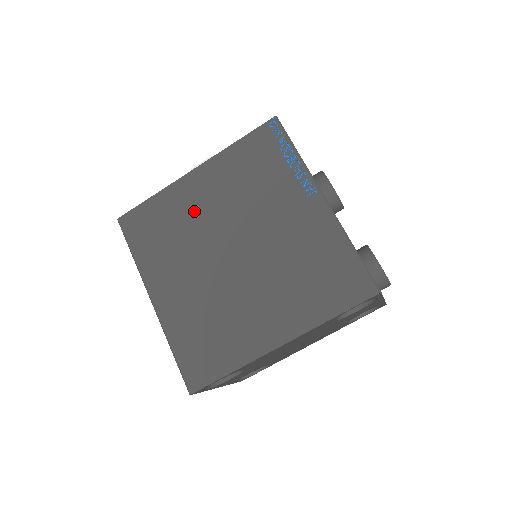
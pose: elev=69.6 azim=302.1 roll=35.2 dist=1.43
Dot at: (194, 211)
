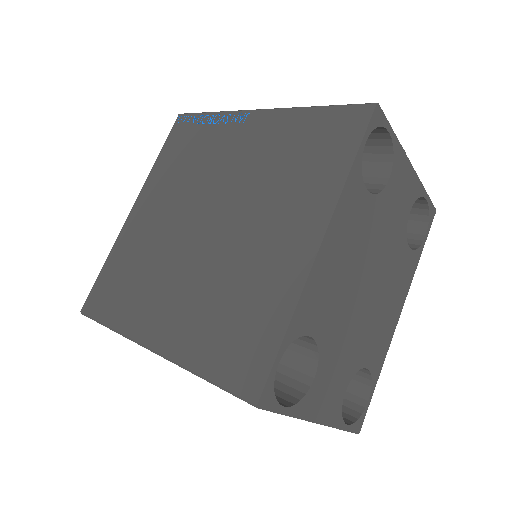
Dot at: (150, 233)
